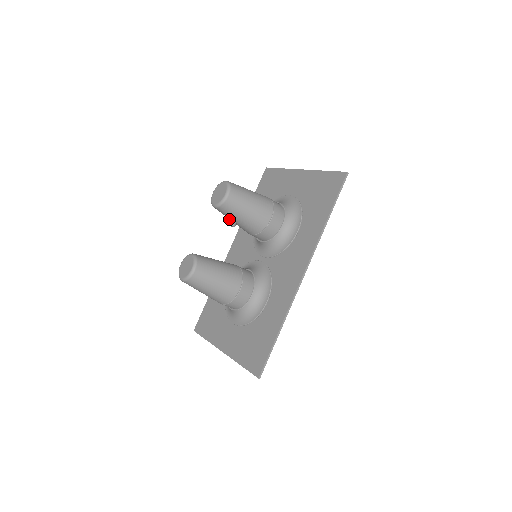
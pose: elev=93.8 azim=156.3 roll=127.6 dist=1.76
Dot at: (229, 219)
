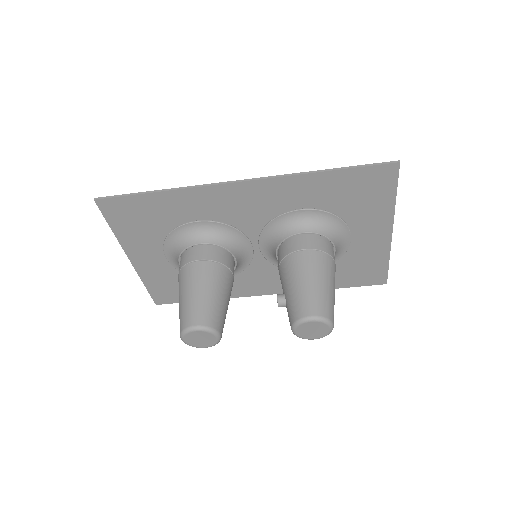
Dot at: occluded
